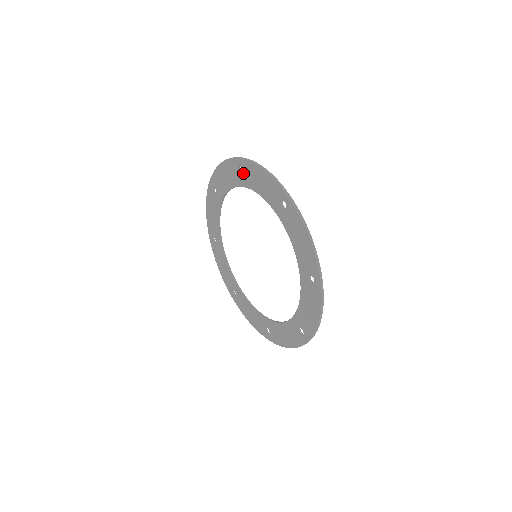
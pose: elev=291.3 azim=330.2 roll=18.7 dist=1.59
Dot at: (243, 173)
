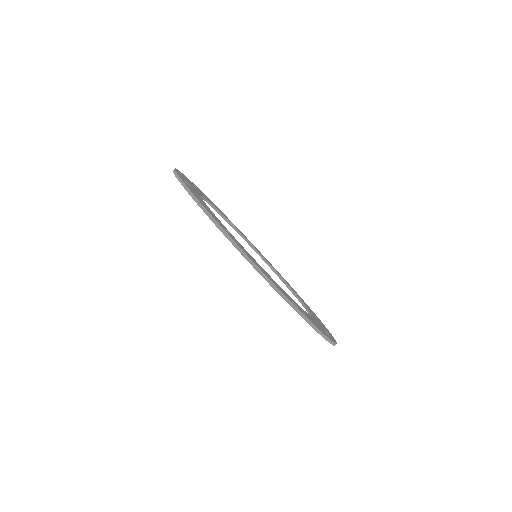
Dot at: occluded
